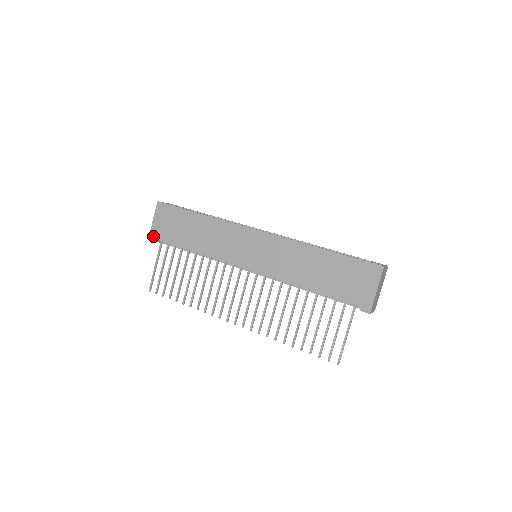
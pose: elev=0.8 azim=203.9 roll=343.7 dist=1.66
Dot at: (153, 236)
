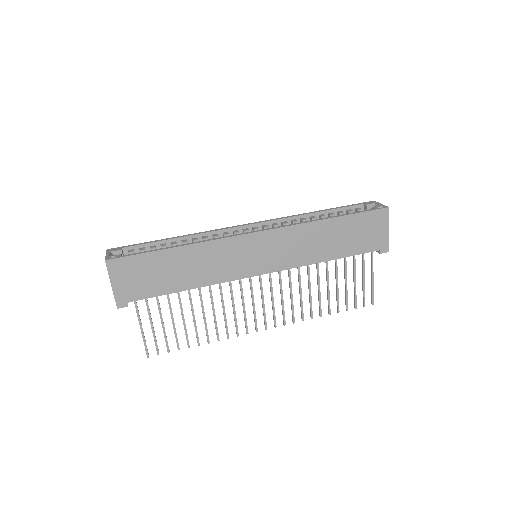
Dot at: (122, 301)
